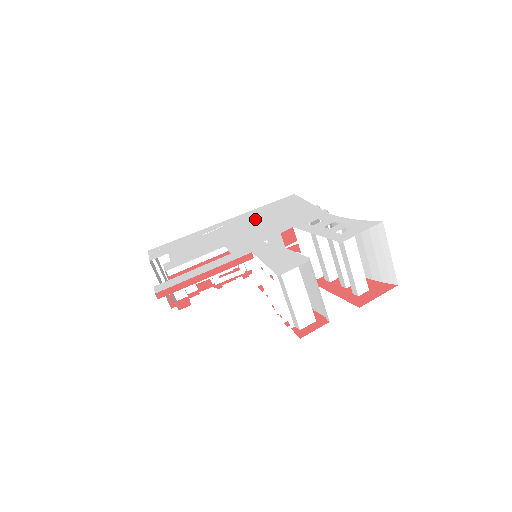
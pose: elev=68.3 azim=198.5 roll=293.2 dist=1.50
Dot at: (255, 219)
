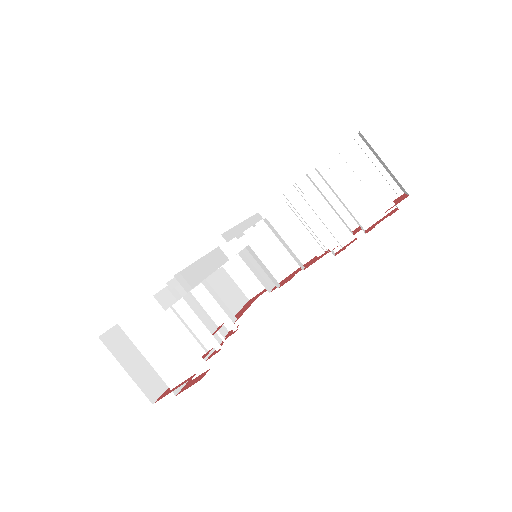
Dot at: occluded
